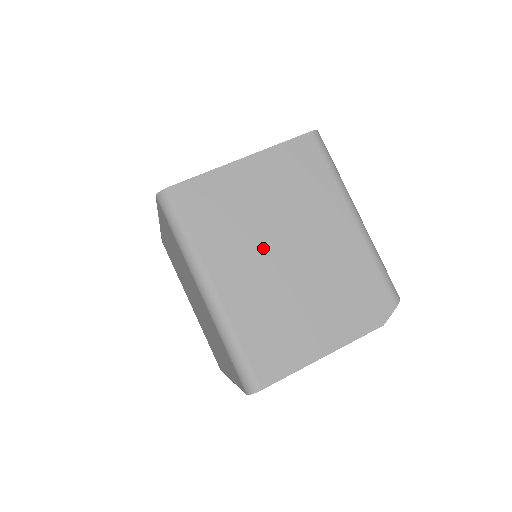
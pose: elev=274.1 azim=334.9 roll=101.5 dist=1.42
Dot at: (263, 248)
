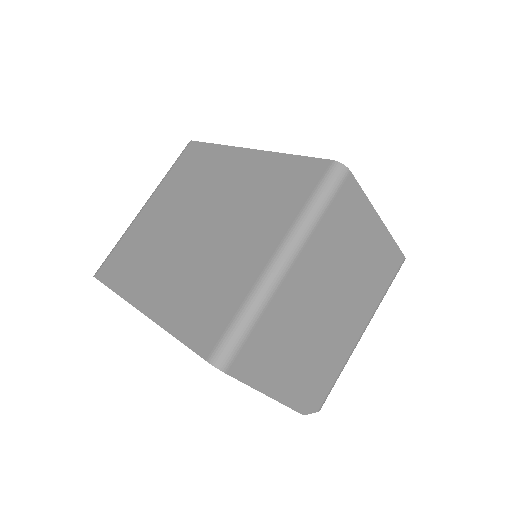
Dot at: (329, 284)
